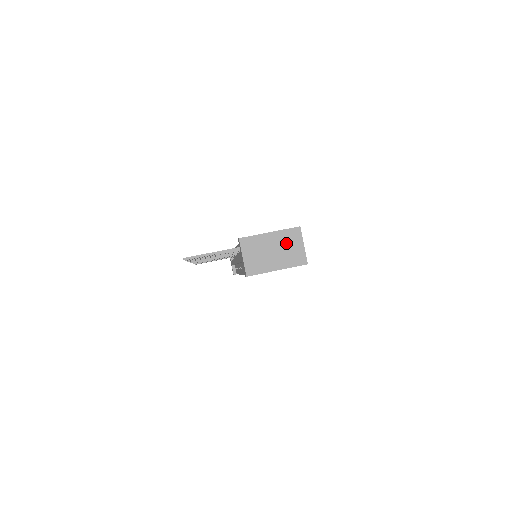
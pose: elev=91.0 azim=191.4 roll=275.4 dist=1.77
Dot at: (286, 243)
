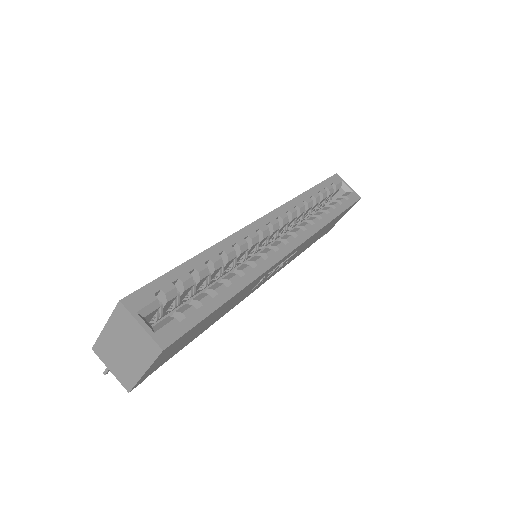
Dot at: (125, 332)
